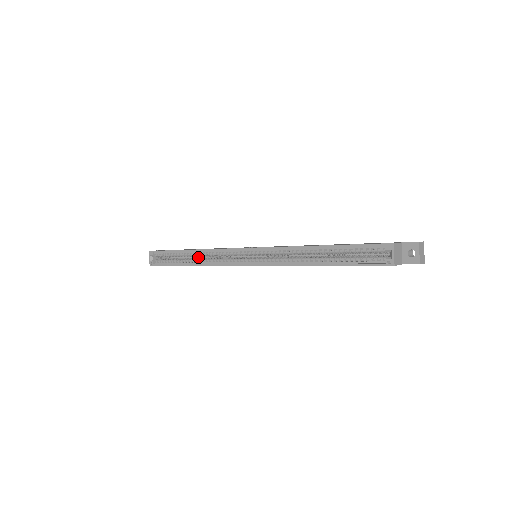
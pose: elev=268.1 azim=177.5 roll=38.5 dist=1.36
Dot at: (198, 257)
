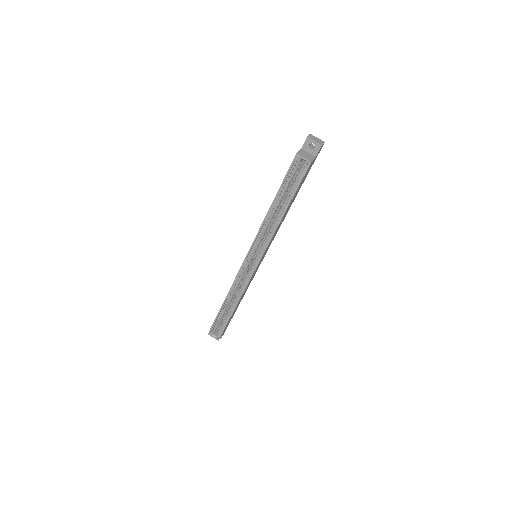
Dot at: occluded
